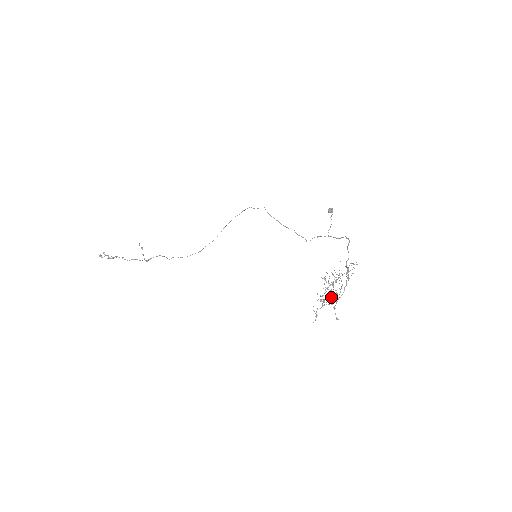
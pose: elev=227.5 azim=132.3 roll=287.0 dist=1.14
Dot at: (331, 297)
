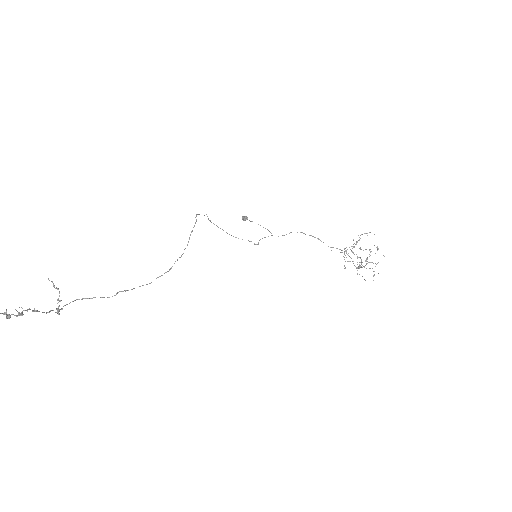
Dot at: occluded
